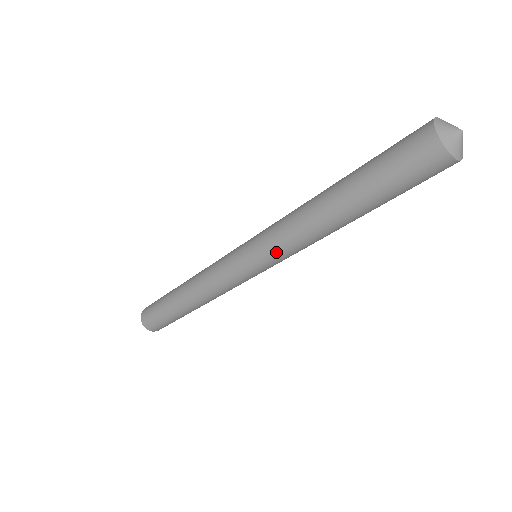
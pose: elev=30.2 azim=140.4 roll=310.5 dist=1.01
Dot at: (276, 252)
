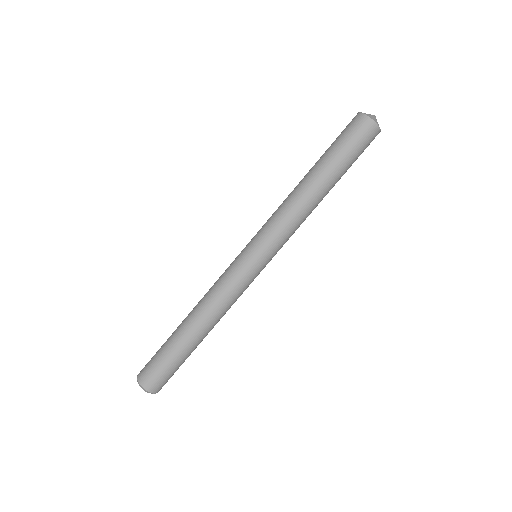
Dot at: (273, 231)
